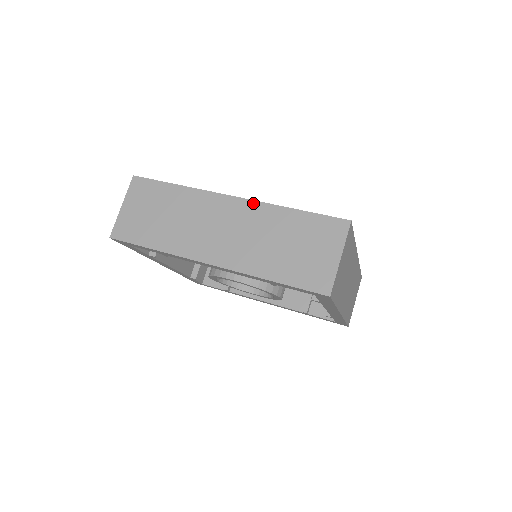
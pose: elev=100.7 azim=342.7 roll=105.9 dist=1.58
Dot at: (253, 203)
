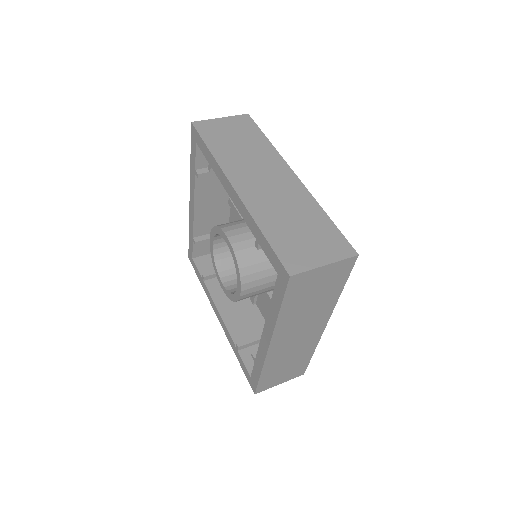
Dot at: (304, 188)
